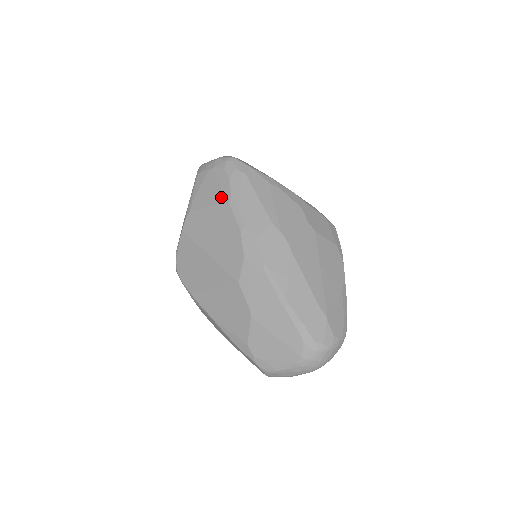
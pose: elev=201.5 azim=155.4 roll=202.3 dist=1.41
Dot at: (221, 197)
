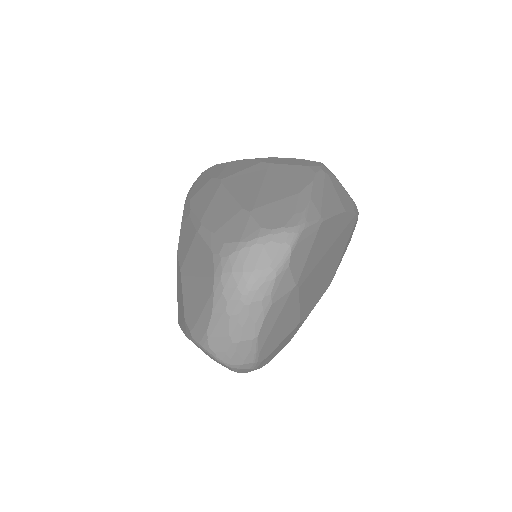
Dot at: occluded
